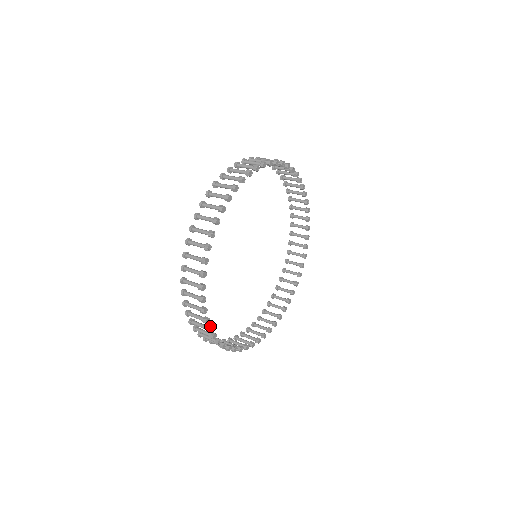
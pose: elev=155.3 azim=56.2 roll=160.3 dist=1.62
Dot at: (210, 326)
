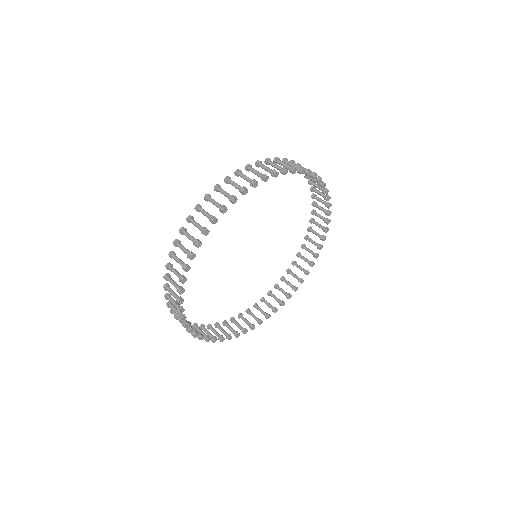
Dot at: (201, 336)
